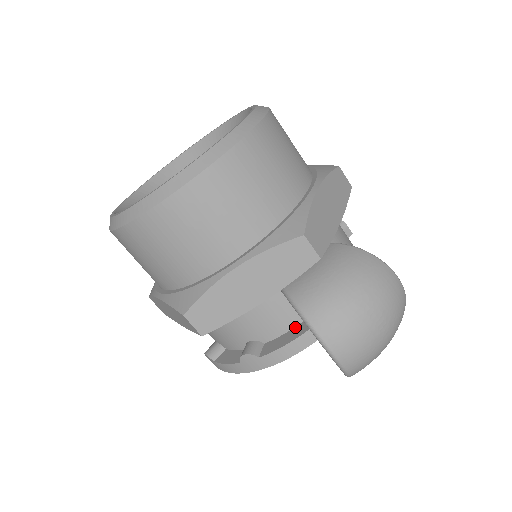
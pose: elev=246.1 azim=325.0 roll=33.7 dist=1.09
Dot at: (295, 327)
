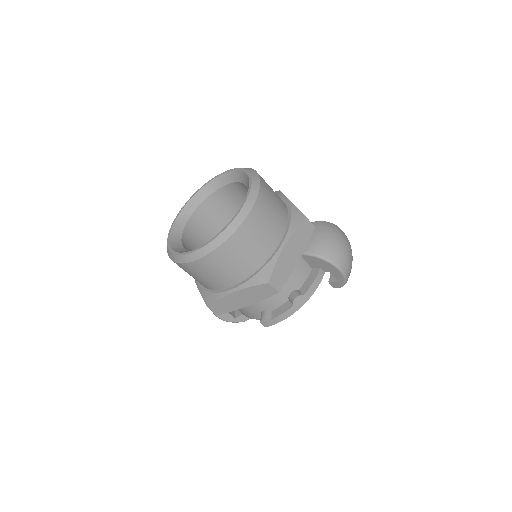
Dot at: (310, 273)
